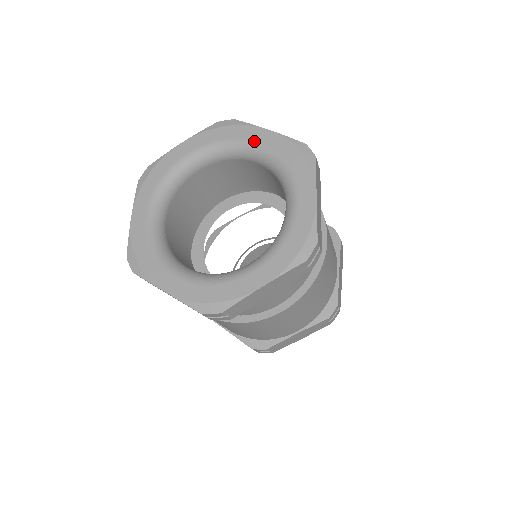
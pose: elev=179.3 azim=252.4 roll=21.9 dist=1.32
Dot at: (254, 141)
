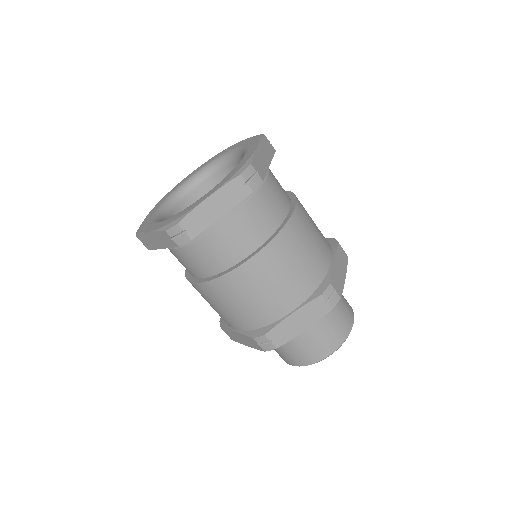
Dot at: (231, 149)
